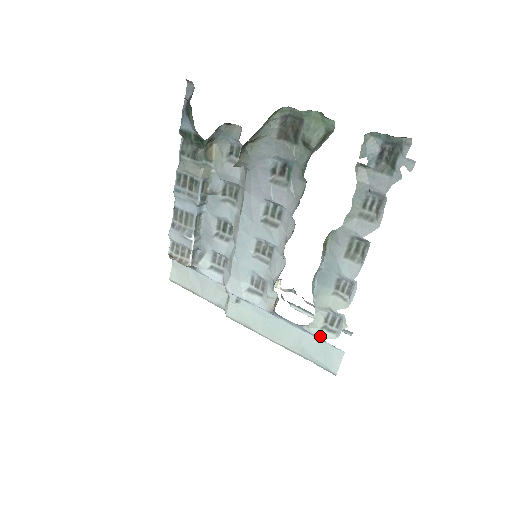
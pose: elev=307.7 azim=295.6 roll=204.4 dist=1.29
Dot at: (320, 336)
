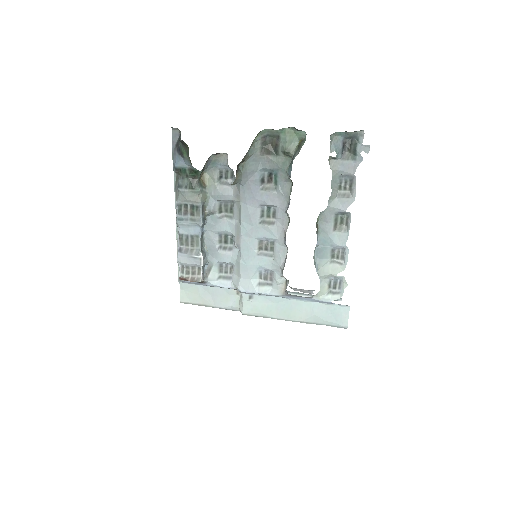
Dot at: (328, 300)
